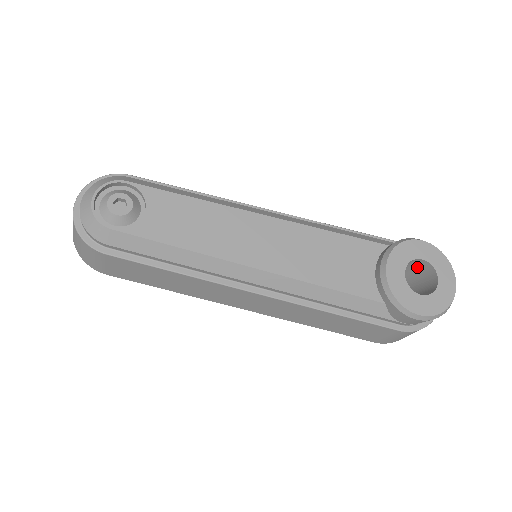
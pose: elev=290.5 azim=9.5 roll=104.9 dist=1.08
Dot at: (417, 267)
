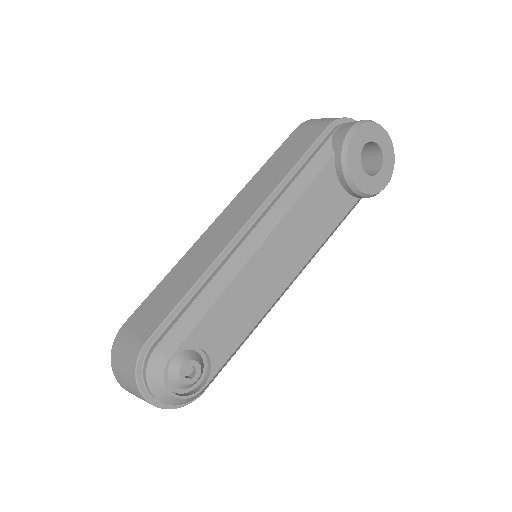
Dot at: occluded
